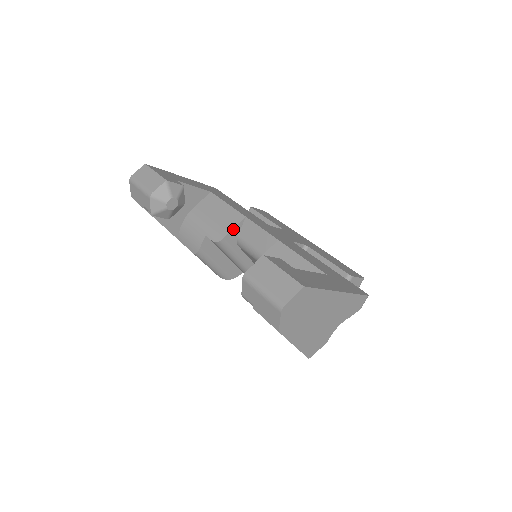
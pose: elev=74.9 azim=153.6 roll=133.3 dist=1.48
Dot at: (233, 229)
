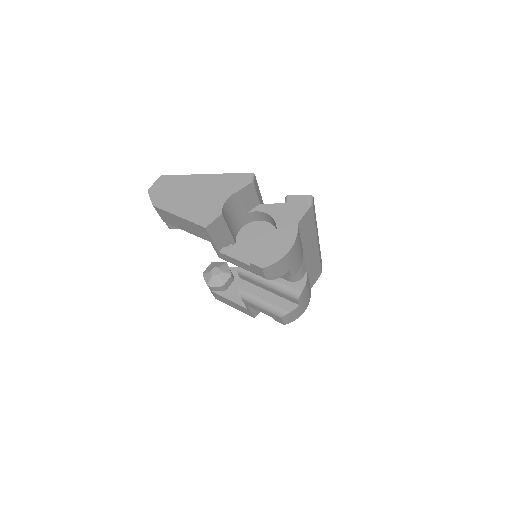
Dot at: occluded
